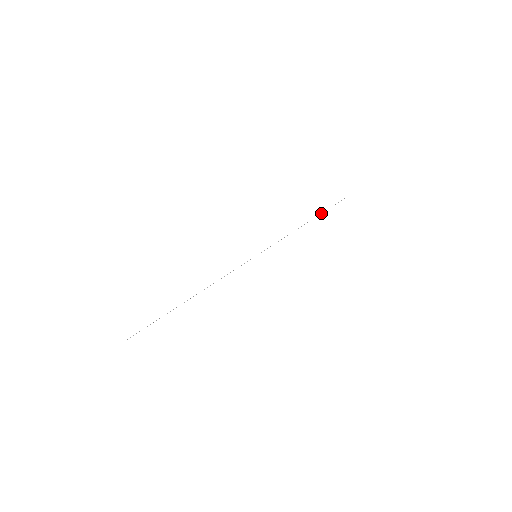
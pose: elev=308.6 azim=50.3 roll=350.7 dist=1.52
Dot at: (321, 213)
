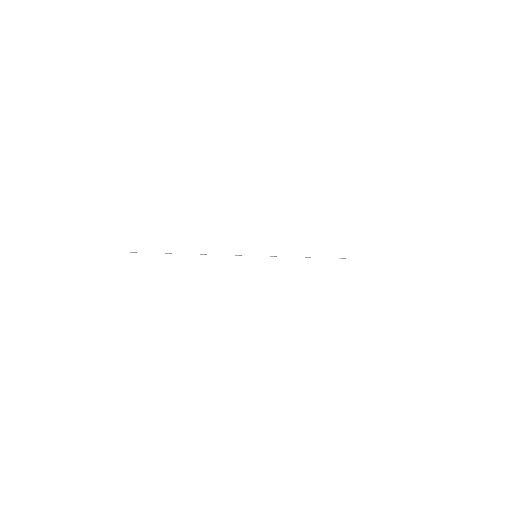
Dot at: occluded
